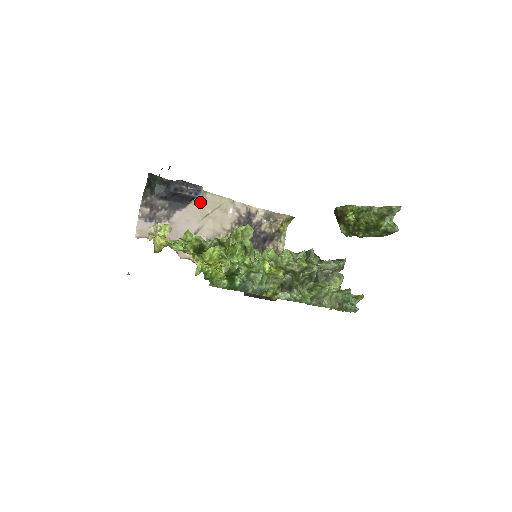
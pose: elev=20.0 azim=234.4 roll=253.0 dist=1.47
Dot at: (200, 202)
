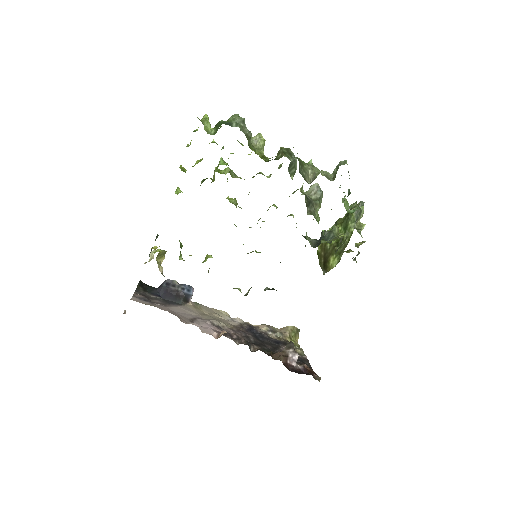
Dot at: (195, 307)
